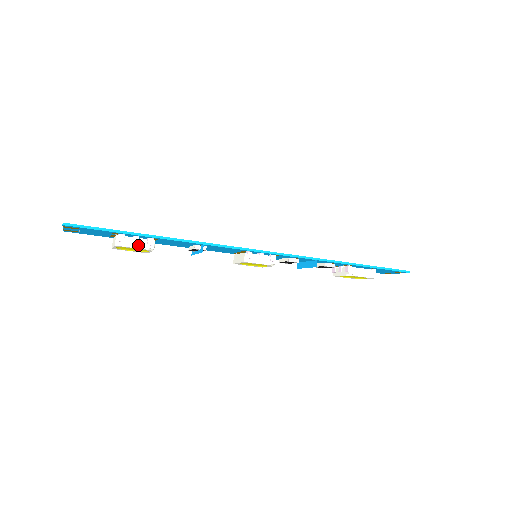
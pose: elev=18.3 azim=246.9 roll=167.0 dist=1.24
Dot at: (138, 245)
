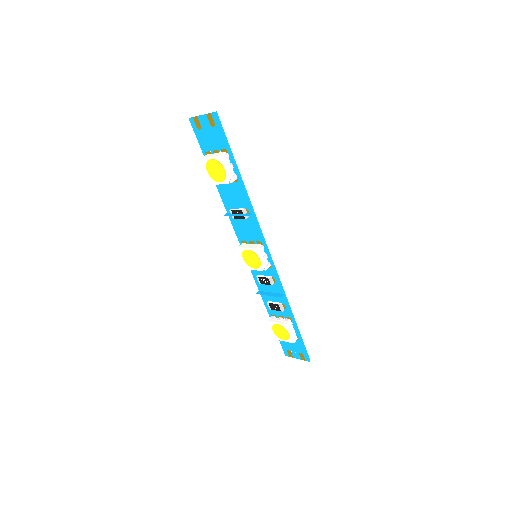
Dot at: (229, 170)
